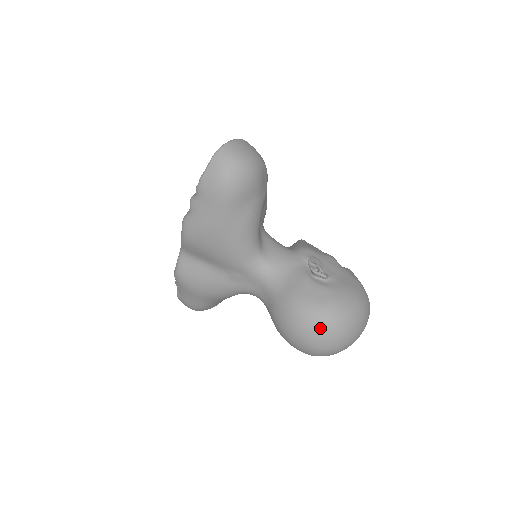
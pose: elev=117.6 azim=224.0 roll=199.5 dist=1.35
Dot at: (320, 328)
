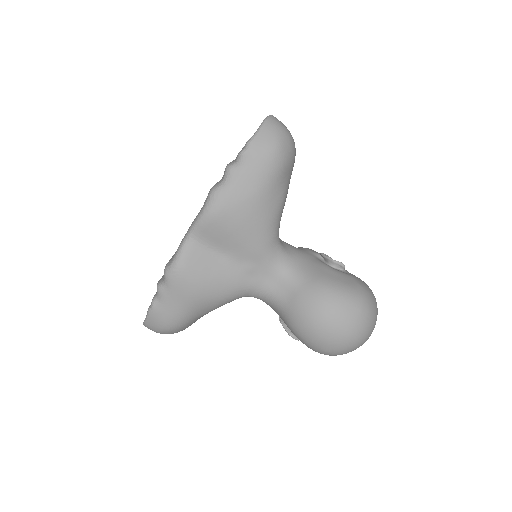
Dot at: (358, 310)
